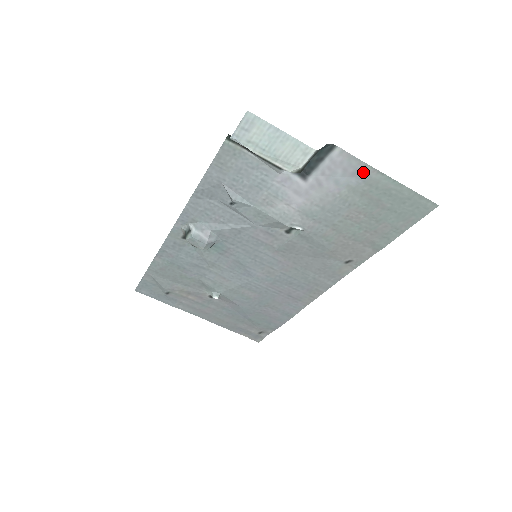
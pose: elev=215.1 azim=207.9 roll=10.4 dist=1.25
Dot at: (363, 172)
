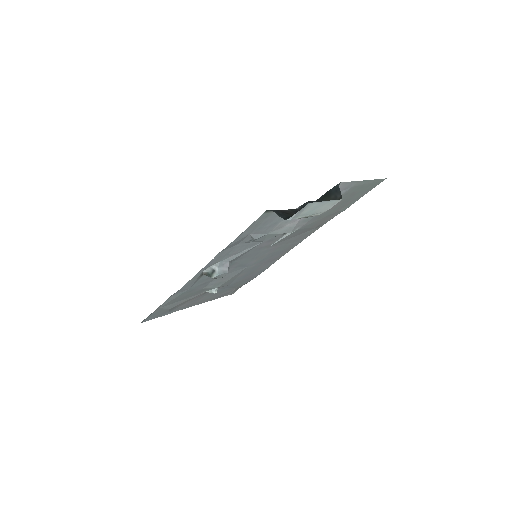
Dot at: (351, 186)
